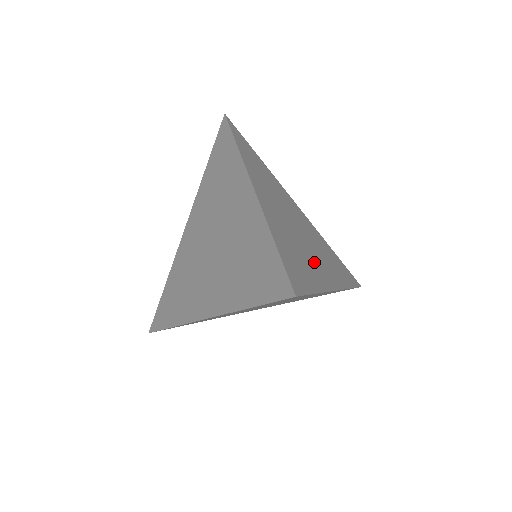
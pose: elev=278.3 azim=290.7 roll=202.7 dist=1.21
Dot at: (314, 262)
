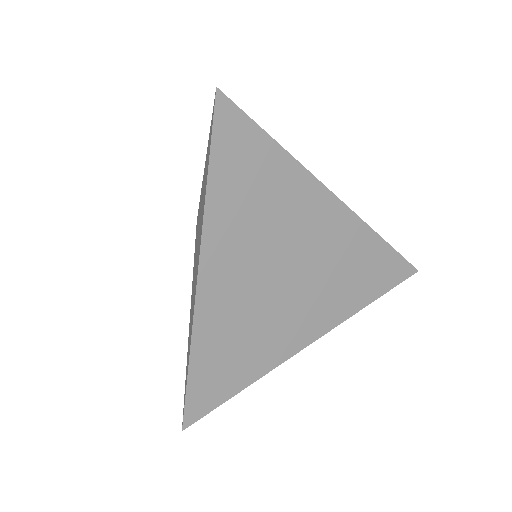
Dot at: (280, 329)
